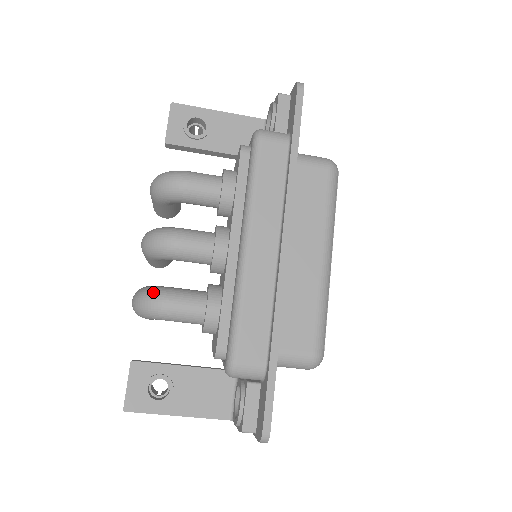
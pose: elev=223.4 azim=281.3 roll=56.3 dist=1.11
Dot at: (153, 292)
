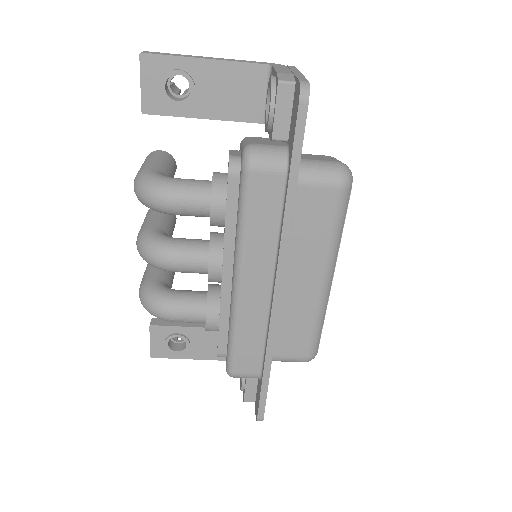
Dot at: (155, 302)
